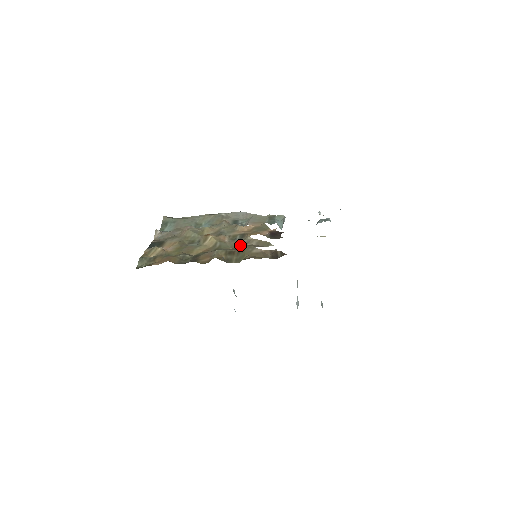
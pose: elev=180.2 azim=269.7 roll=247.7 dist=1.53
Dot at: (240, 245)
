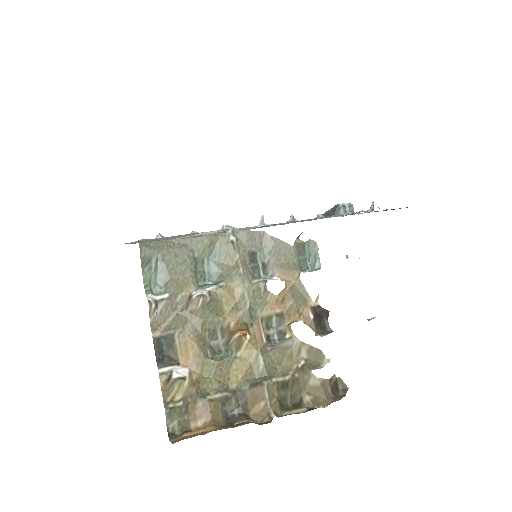
Dot at: (288, 360)
